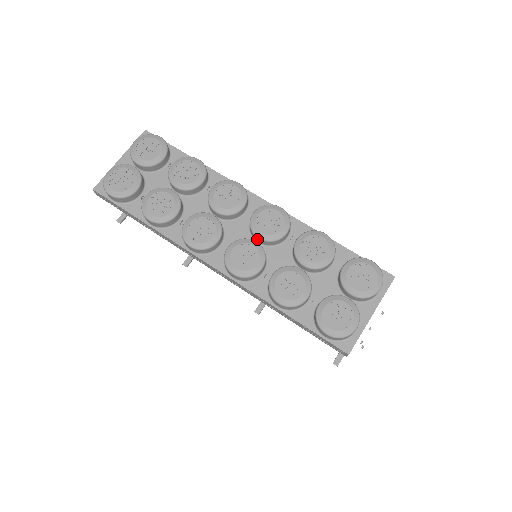
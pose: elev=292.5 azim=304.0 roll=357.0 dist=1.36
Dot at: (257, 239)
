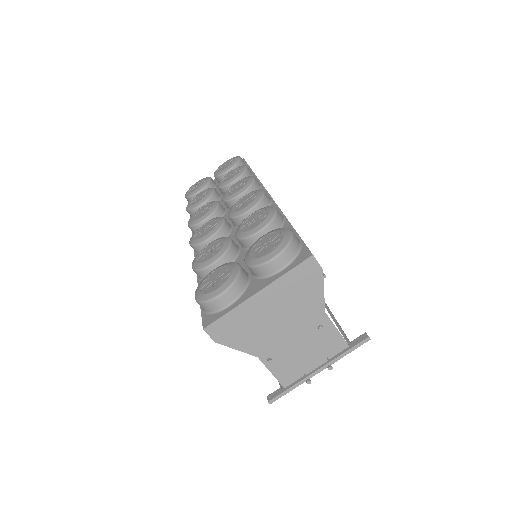
Dot at: occluded
